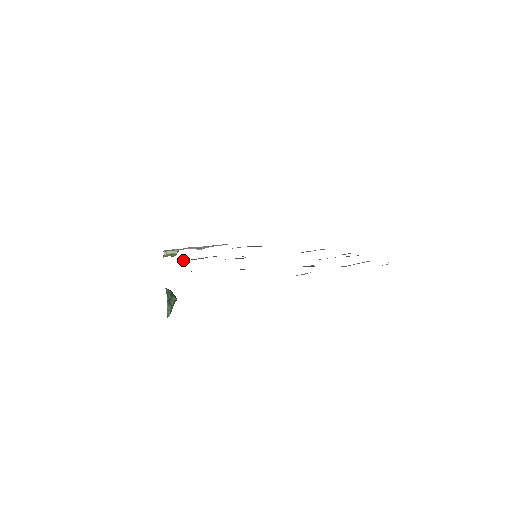
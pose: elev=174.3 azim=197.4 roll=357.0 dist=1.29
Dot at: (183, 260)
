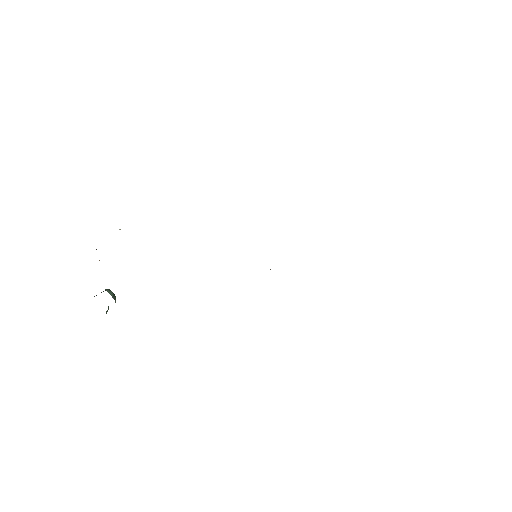
Dot at: occluded
